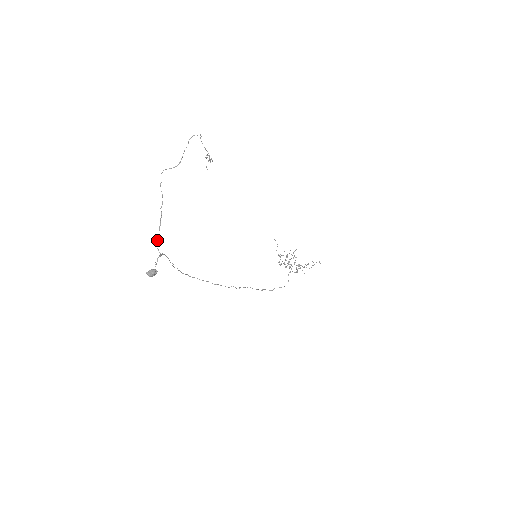
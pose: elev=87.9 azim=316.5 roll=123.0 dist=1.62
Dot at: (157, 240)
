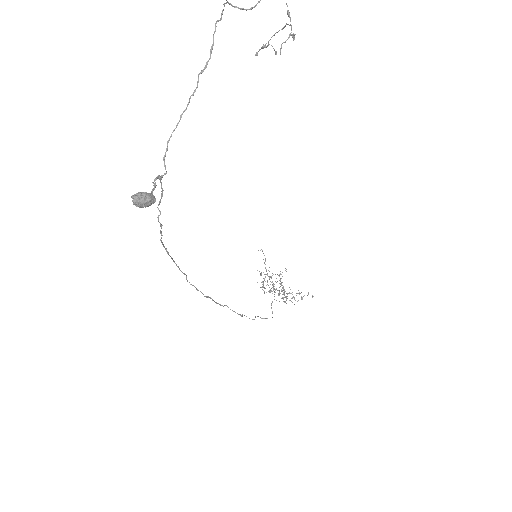
Dot at: (169, 139)
